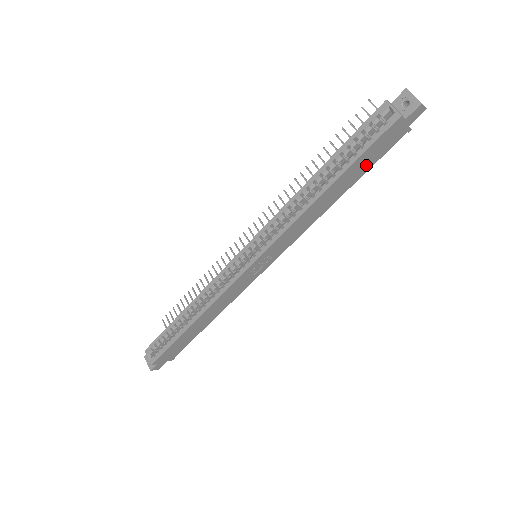
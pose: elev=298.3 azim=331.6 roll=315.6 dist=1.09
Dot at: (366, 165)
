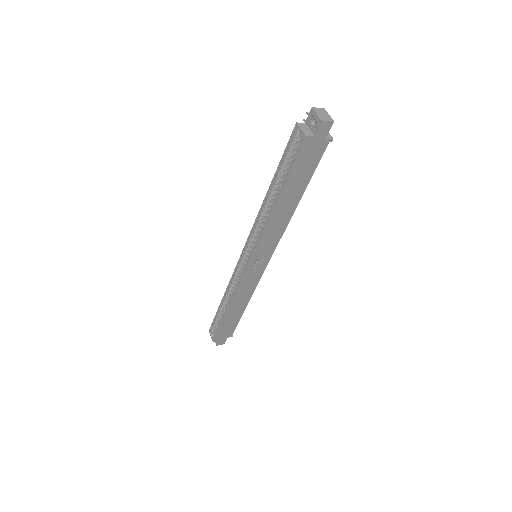
Dot at: (304, 176)
